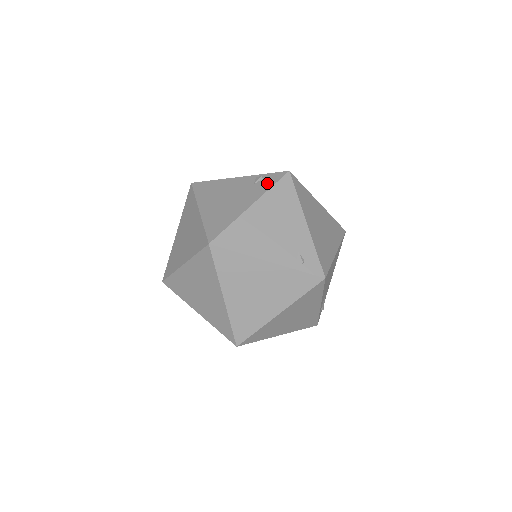
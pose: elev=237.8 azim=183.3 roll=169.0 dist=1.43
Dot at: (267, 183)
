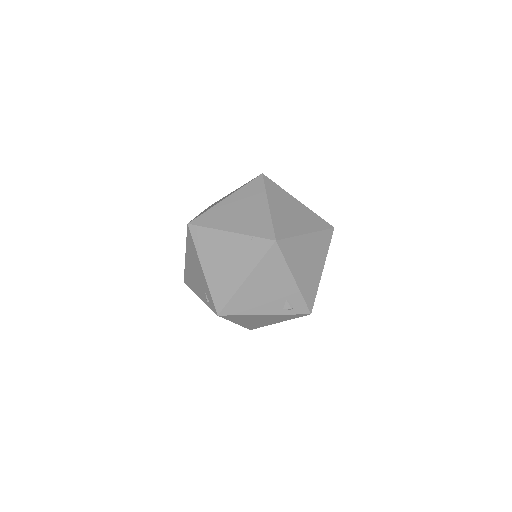
Dot at: occluded
